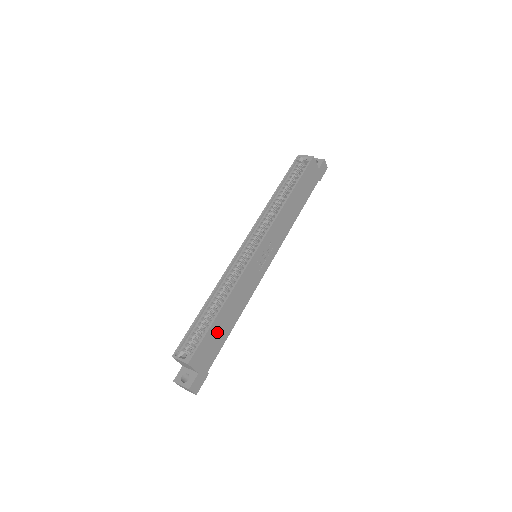
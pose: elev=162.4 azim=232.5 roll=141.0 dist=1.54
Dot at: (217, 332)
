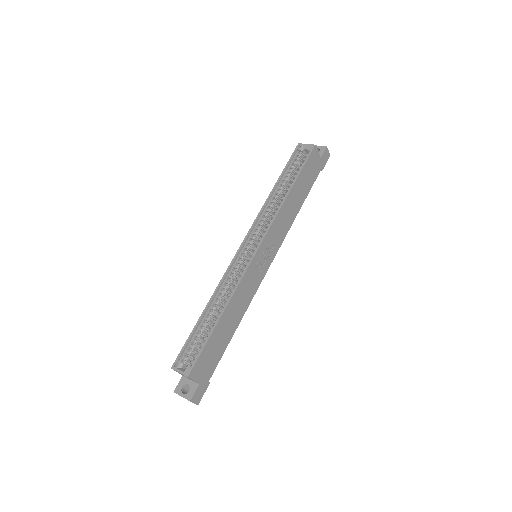
Dot at: (217, 340)
